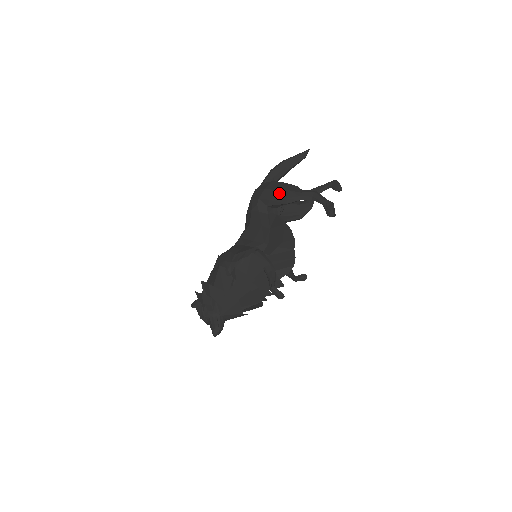
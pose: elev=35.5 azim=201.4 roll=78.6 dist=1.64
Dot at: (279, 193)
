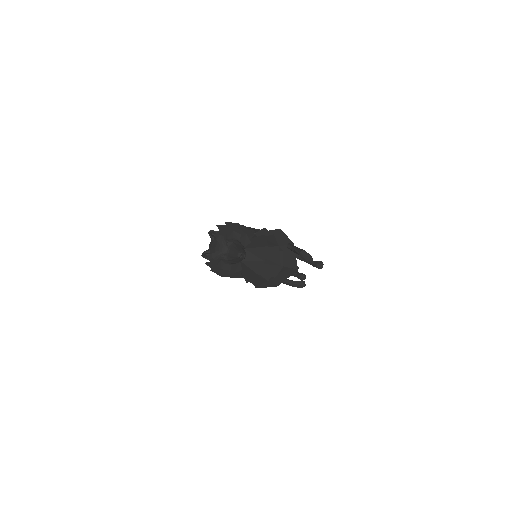
Dot at: occluded
